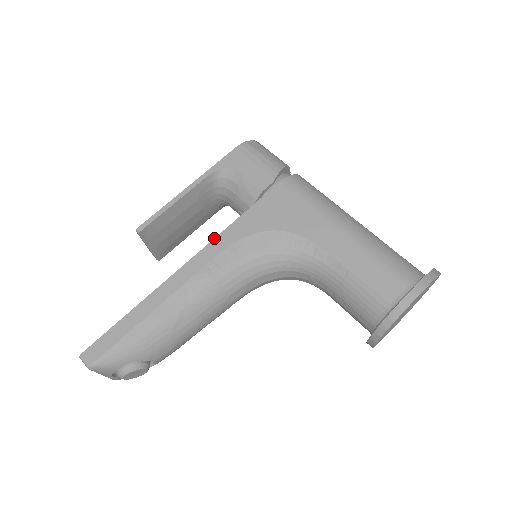
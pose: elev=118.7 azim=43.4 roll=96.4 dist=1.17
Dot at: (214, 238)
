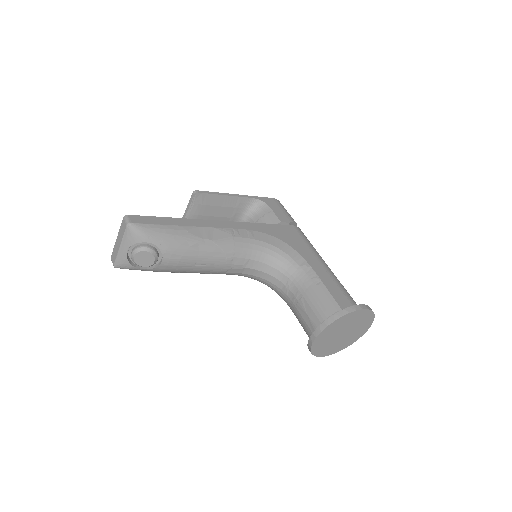
Dot at: (243, 222)
